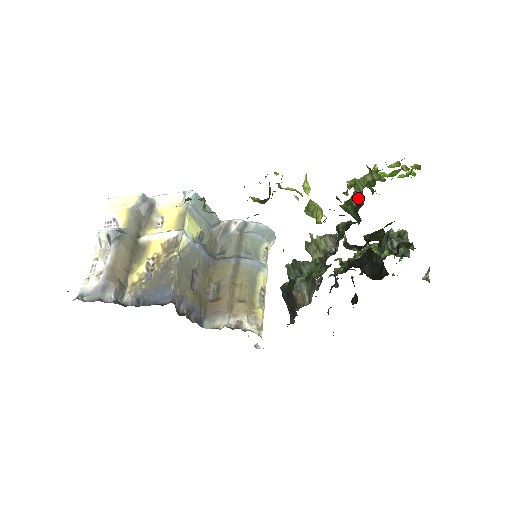
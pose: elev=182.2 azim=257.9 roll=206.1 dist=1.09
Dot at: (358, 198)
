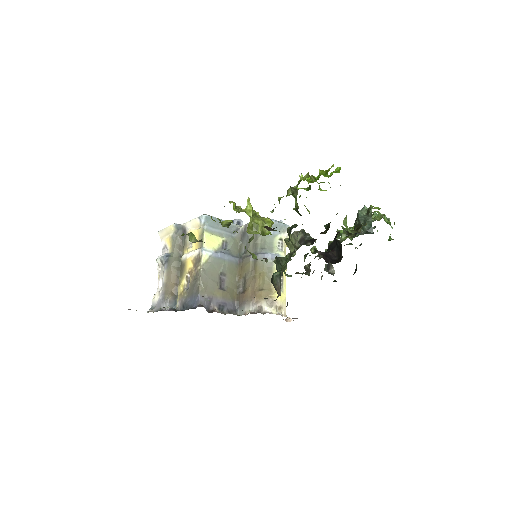
Dot at: (297, 204)
